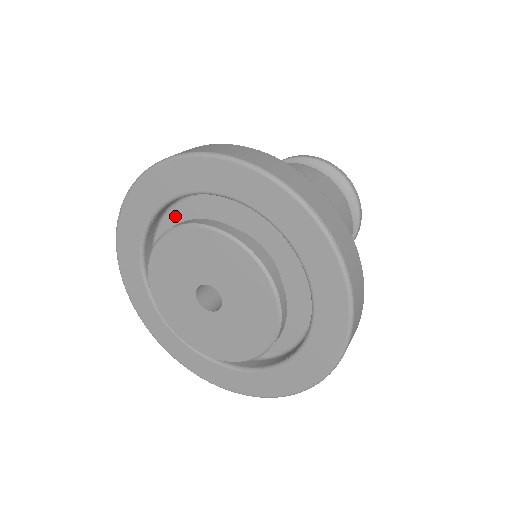
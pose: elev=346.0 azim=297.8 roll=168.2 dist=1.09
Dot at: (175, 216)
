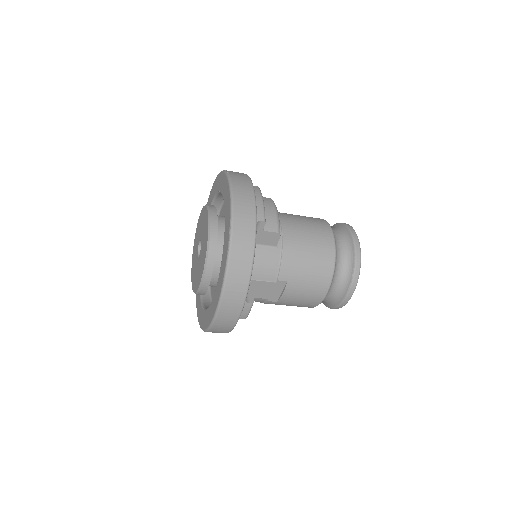
Dot at: occluded
